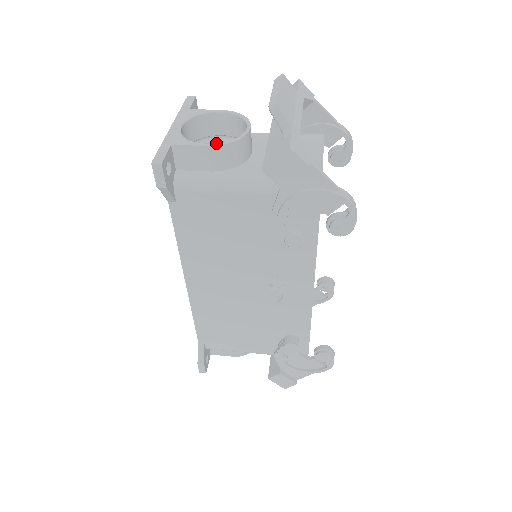
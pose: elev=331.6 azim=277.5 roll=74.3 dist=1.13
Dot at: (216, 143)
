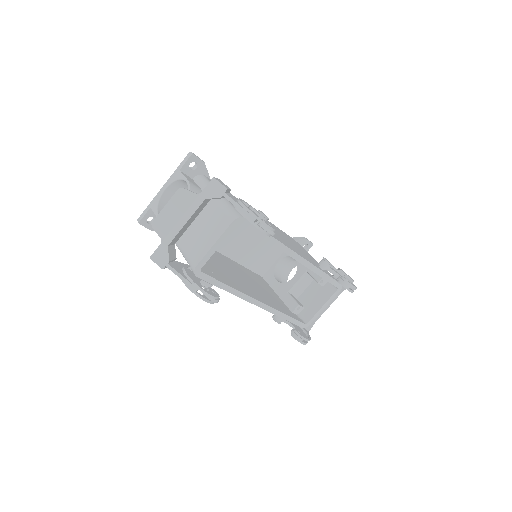
Dot at: occluded
